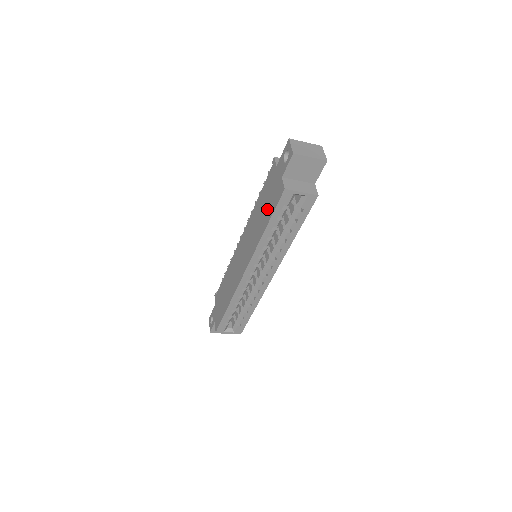
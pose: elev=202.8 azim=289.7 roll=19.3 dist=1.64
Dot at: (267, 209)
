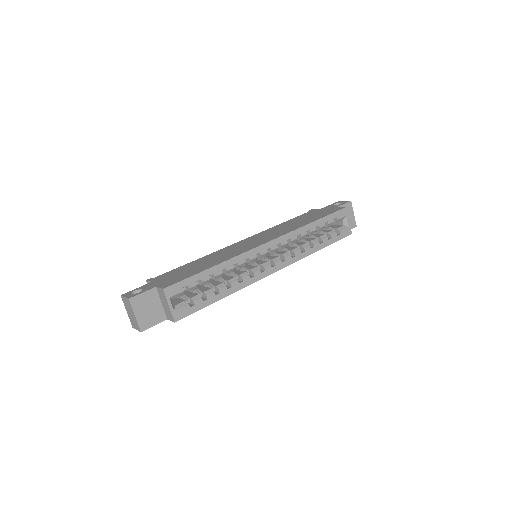
Dot at: (313, 217)
